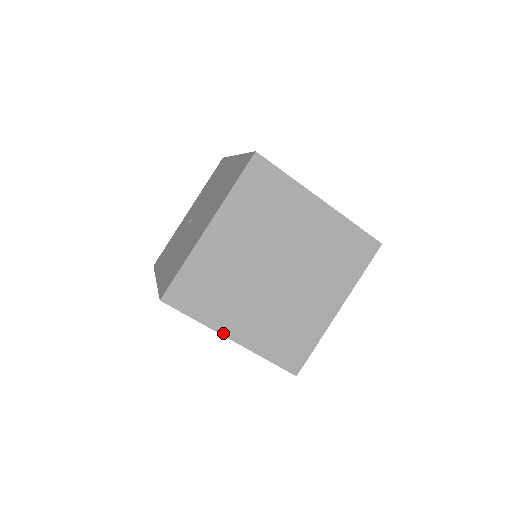
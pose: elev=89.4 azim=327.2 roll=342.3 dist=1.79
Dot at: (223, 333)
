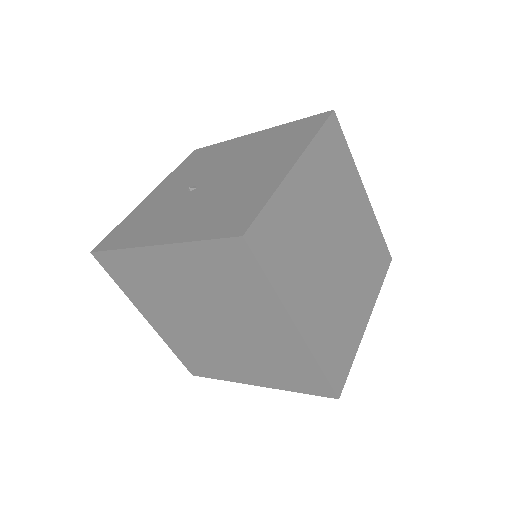
Dot at: (291, 314)
